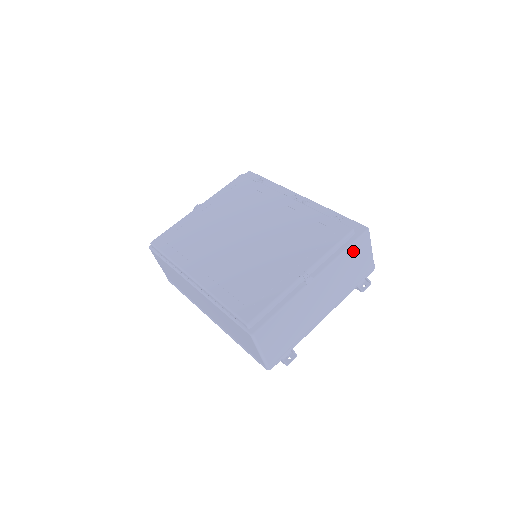
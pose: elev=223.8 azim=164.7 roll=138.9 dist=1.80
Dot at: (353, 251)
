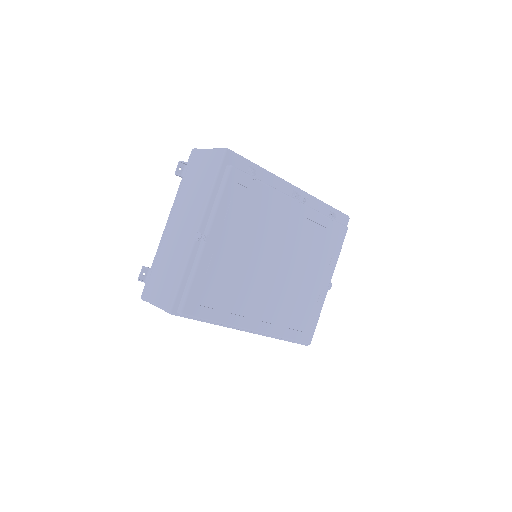
Dot at: occluded
